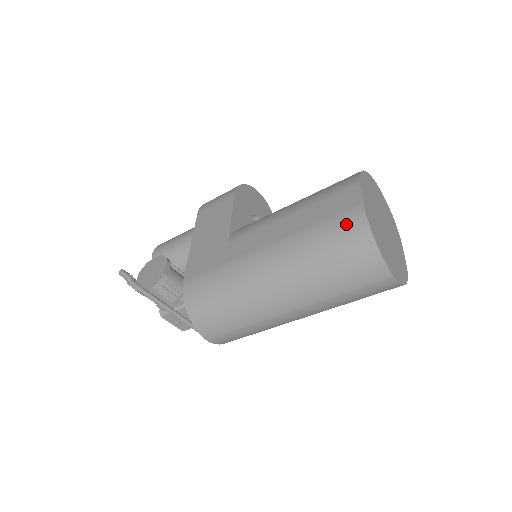
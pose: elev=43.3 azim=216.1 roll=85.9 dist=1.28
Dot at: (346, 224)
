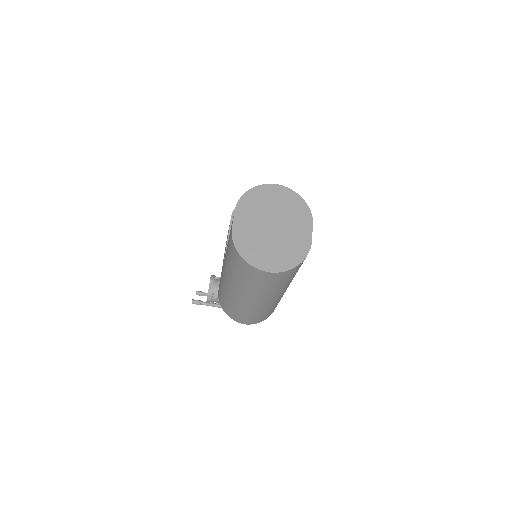
Dot at: (231, 246)
